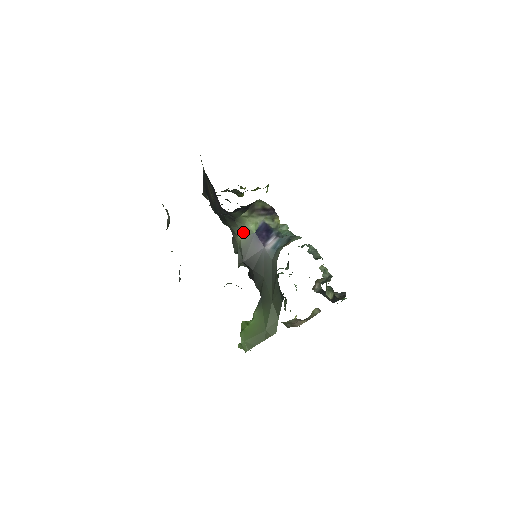
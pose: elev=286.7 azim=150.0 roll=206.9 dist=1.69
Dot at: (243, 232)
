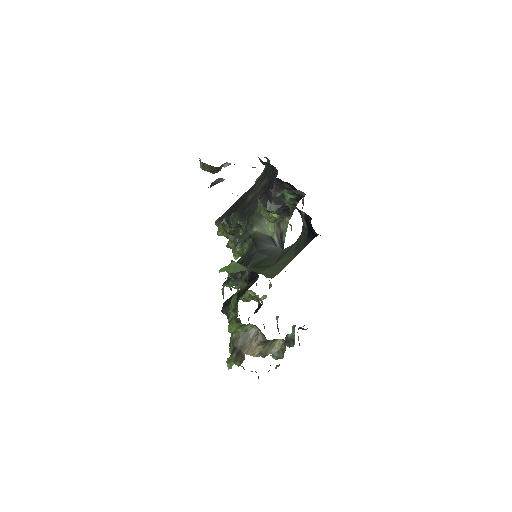
Dot at: (262, 228)
